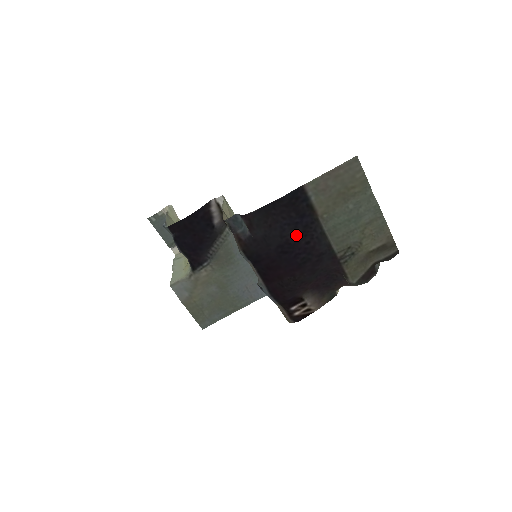
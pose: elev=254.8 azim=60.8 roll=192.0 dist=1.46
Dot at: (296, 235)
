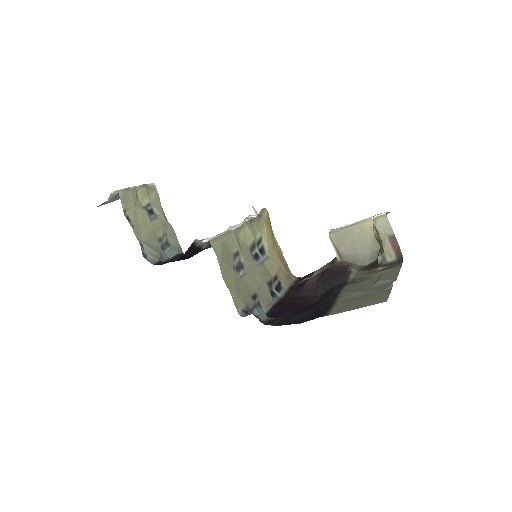
Dot at: (313, 307)
